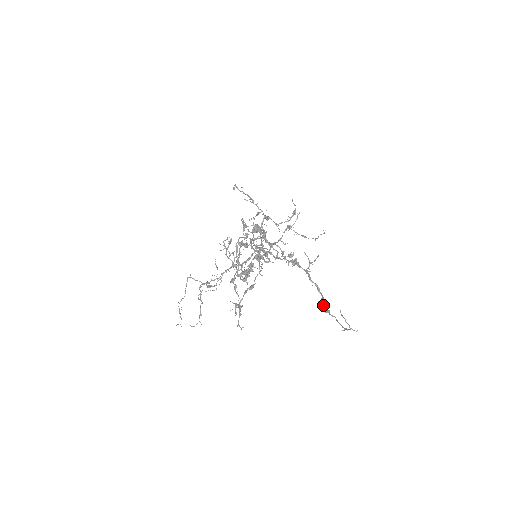
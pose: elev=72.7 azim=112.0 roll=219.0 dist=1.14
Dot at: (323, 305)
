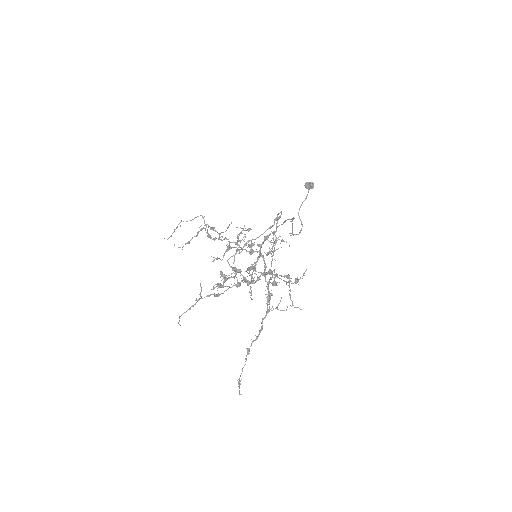
Dot at: occluded
